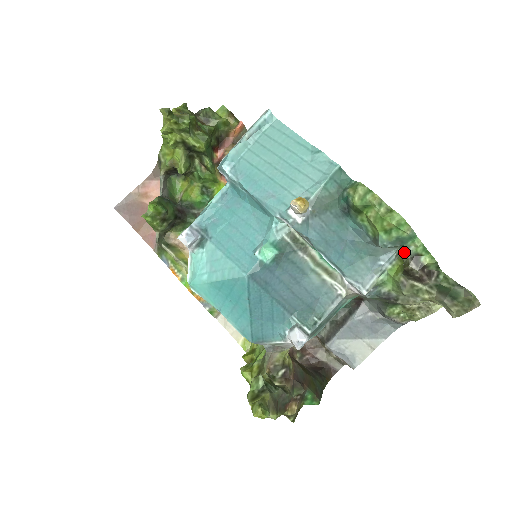
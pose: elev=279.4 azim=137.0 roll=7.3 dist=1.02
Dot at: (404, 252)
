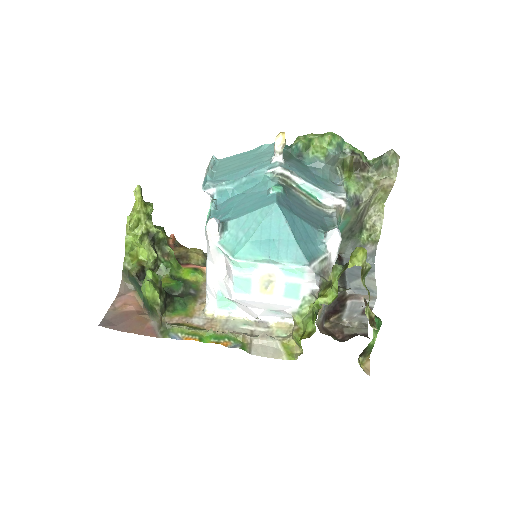
Dot at: (345, 156)
